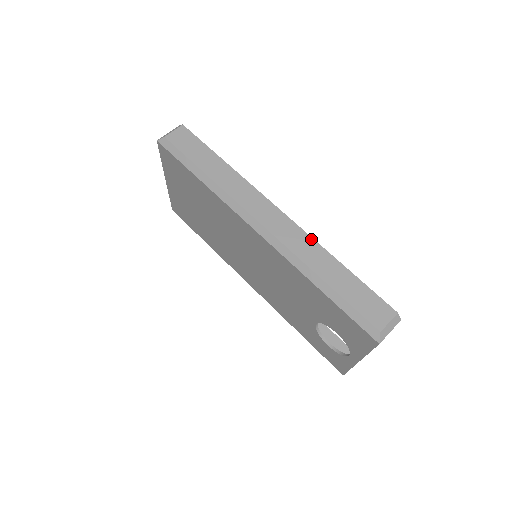
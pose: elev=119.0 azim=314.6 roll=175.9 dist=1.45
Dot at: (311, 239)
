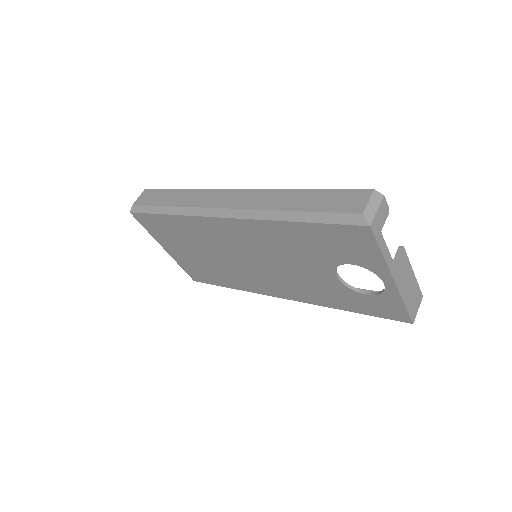
Dot at: (268, 191)
